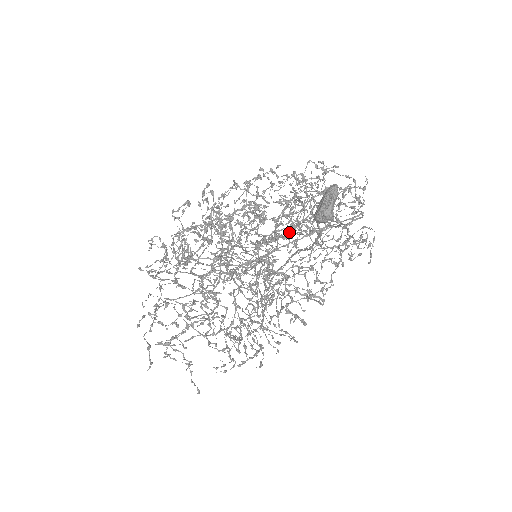
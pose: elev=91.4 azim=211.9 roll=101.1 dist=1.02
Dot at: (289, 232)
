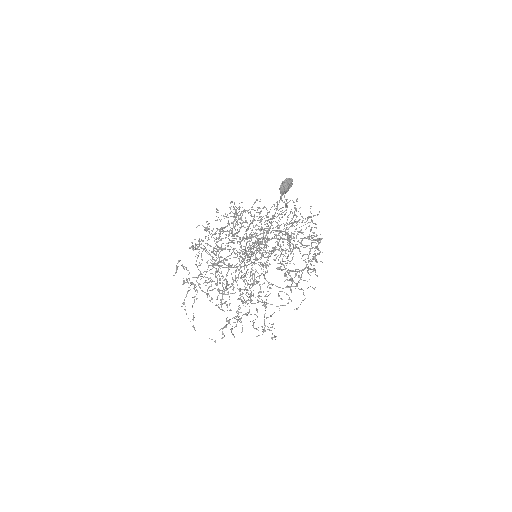
Dot at: (281, 263)
